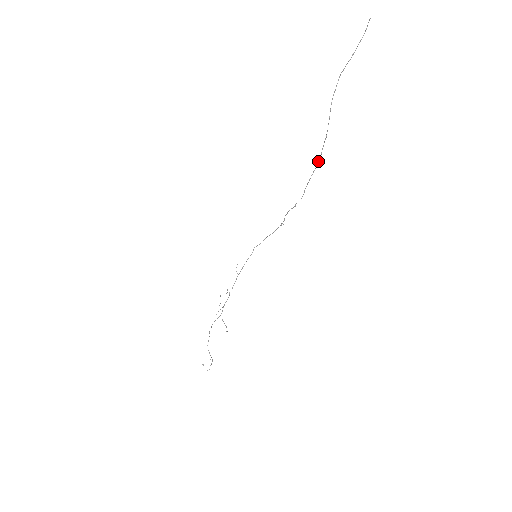
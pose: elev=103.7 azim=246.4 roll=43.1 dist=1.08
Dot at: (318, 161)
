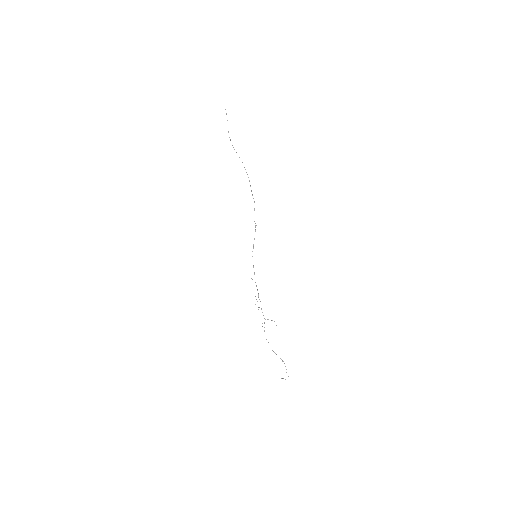
Dot at: (248, 177)
